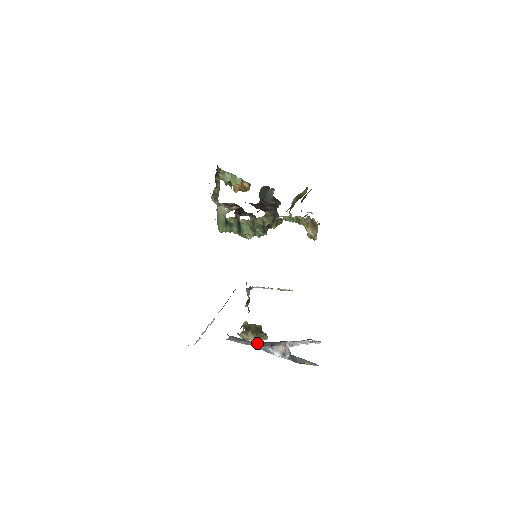
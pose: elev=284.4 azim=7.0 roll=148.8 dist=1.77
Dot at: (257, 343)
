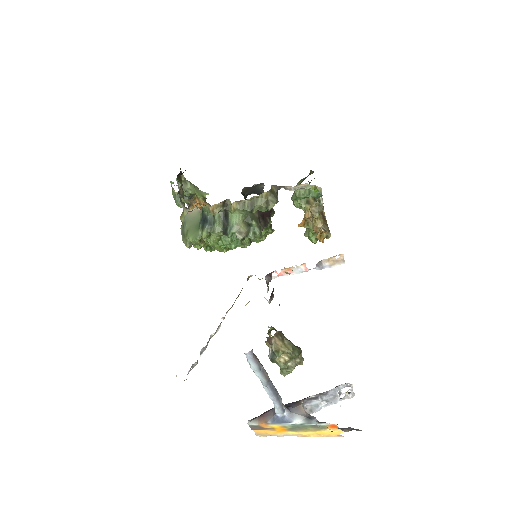
Dot at: (290, 369)
